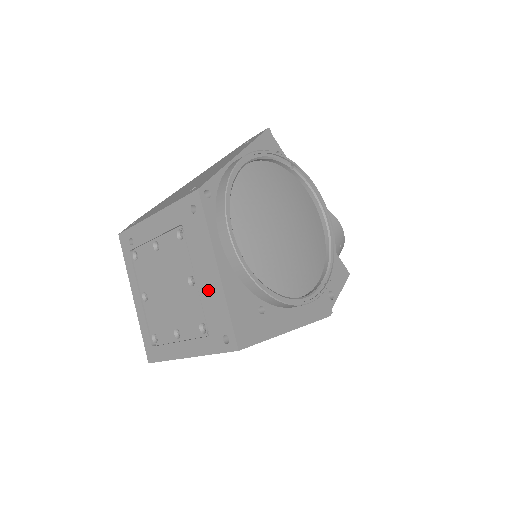
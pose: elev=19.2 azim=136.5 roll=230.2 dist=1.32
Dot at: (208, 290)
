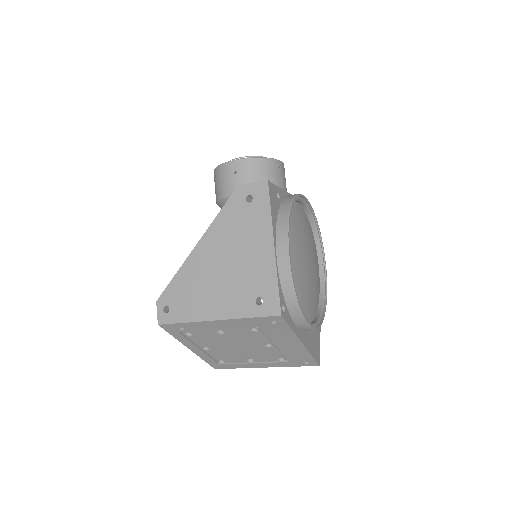
Dot at: (290, 350)
